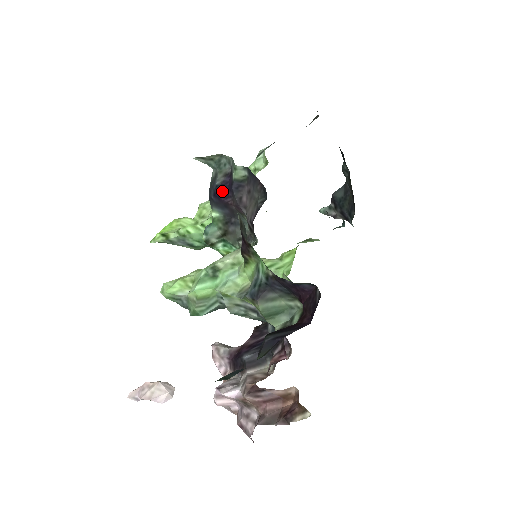
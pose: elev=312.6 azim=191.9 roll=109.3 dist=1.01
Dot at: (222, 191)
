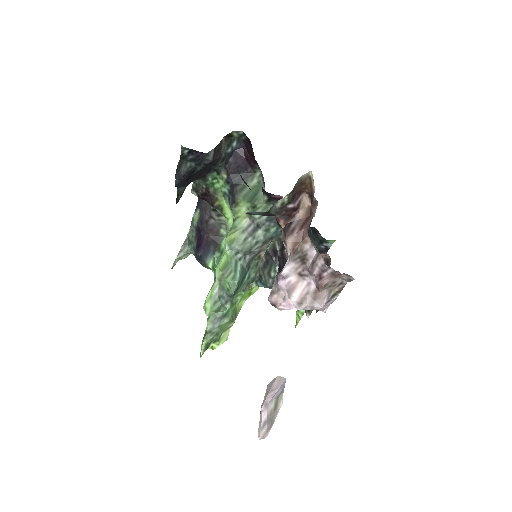
Dot at: (199, 241)
